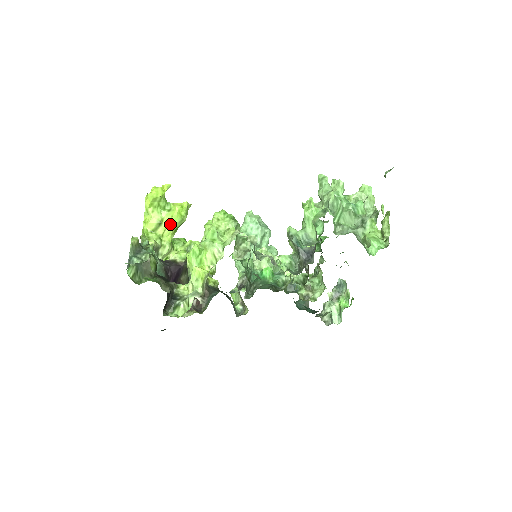
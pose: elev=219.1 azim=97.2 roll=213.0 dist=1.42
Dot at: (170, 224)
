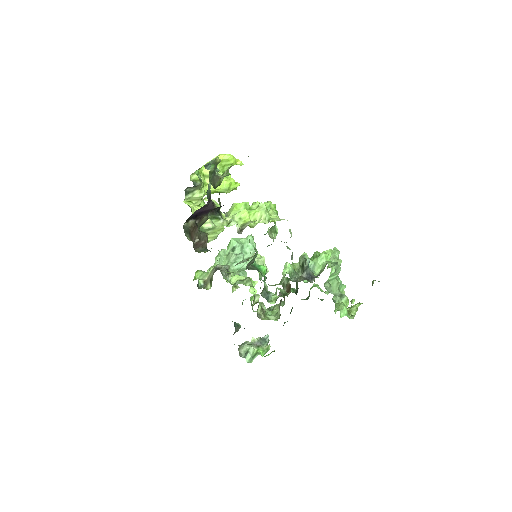
Dot at: occluded
